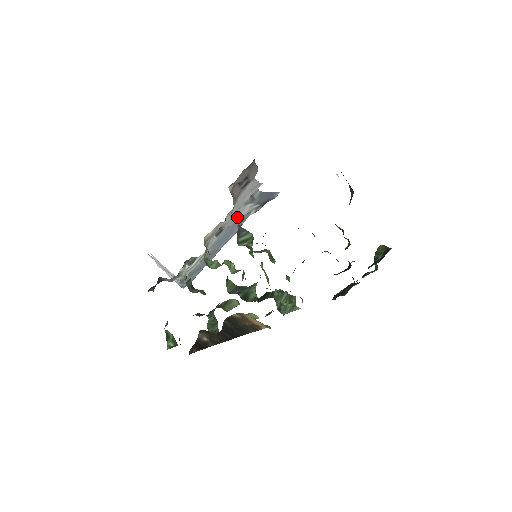
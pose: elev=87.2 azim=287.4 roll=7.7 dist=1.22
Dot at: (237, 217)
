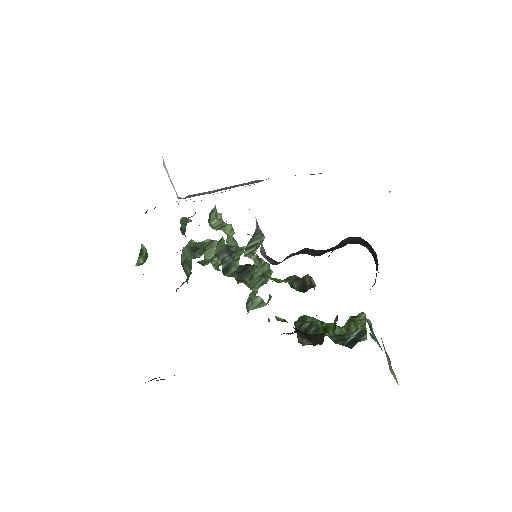
Dot at: occluded
